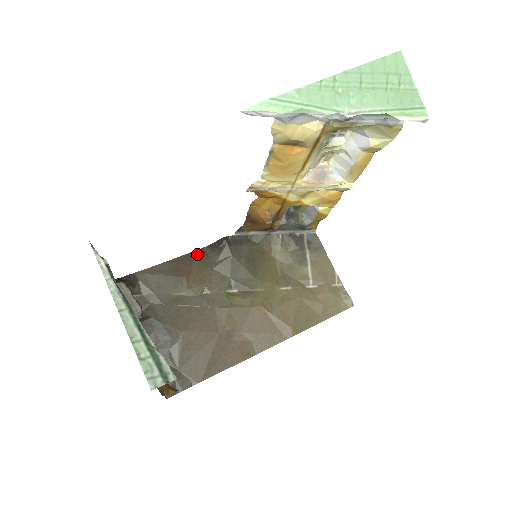
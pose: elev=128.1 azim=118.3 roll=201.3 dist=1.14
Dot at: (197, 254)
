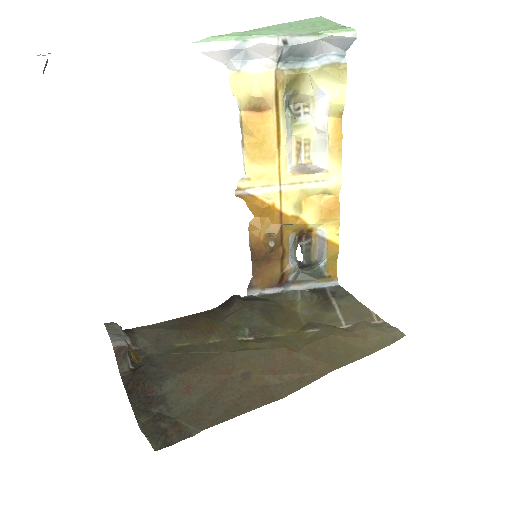
Dot at: (205, 313)
